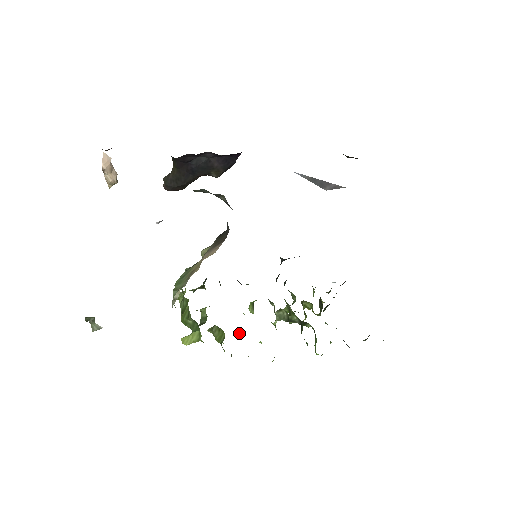
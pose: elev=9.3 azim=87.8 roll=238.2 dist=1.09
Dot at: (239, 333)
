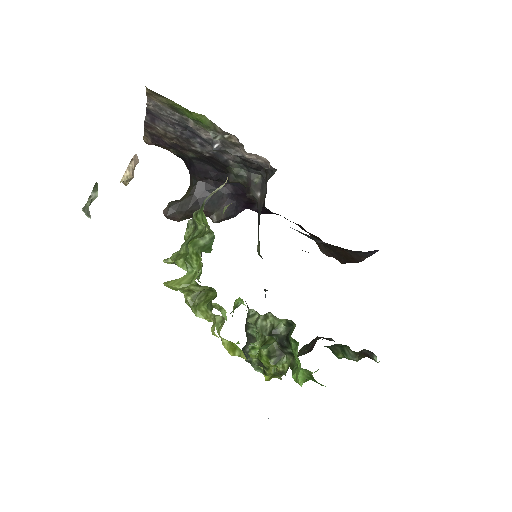
Dot at: (217, 323)
